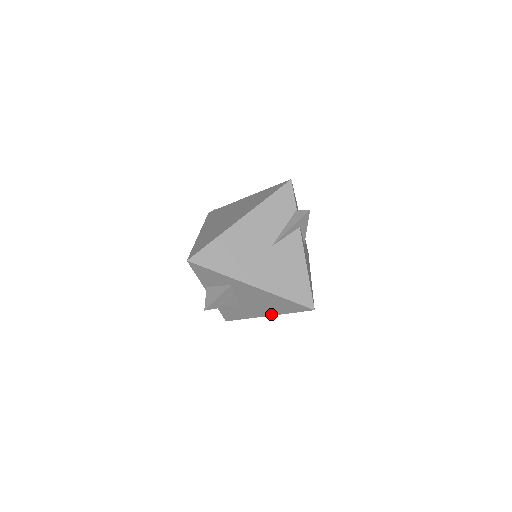
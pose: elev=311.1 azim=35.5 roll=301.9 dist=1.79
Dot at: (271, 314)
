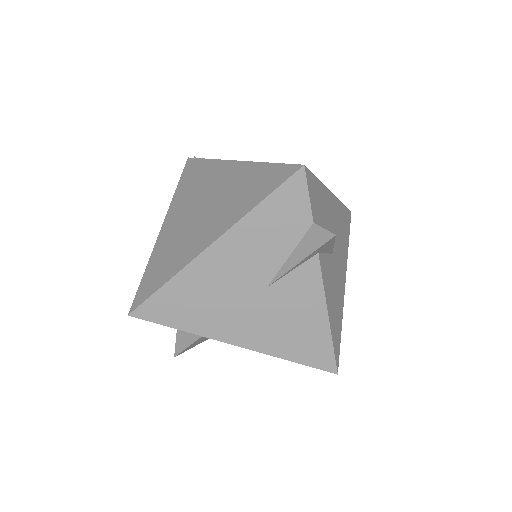
Dot at: occluded
